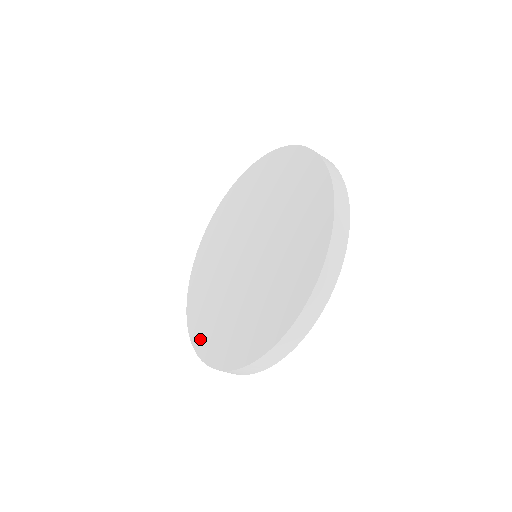
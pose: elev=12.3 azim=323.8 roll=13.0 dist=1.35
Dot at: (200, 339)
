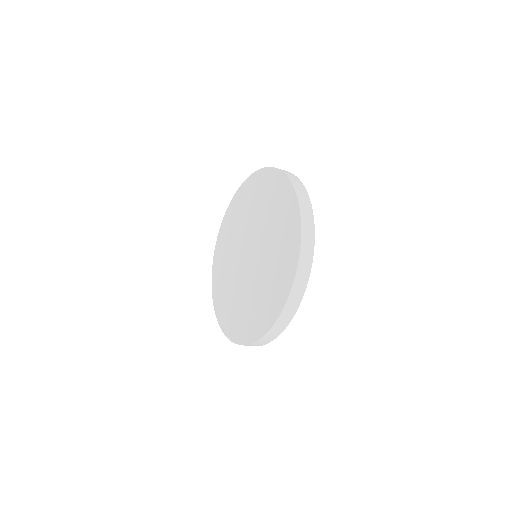
Dot at: (234, 332)
